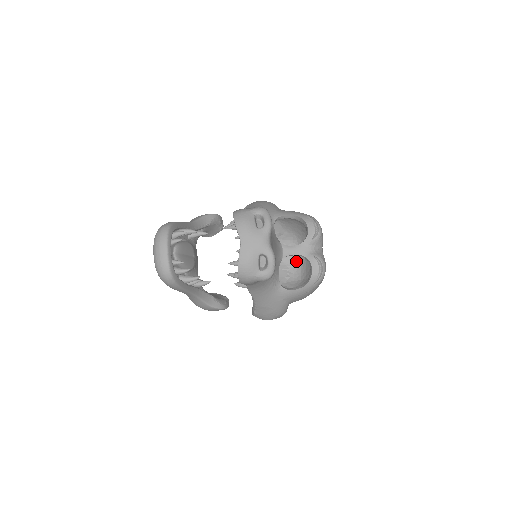
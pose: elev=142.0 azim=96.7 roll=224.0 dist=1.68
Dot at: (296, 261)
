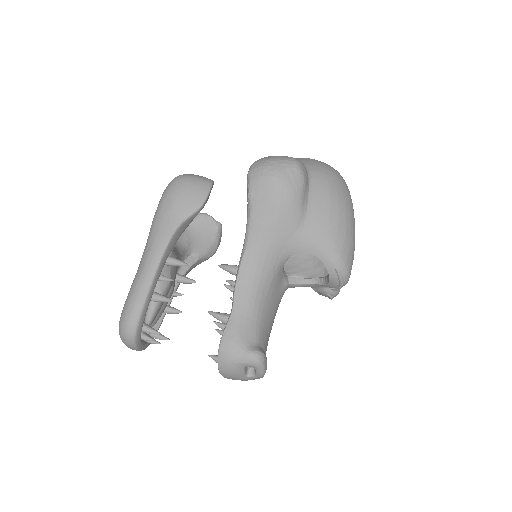
Dot at: occluded
